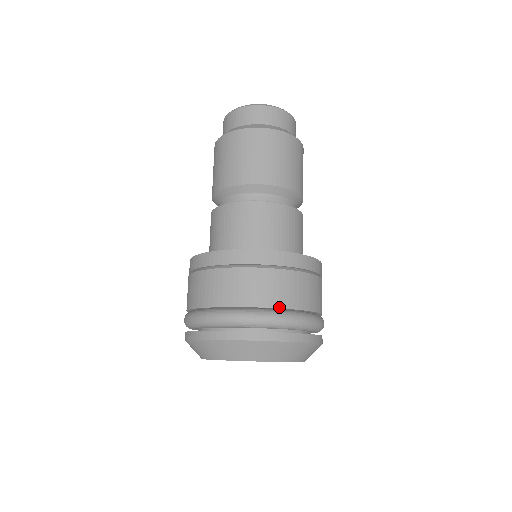
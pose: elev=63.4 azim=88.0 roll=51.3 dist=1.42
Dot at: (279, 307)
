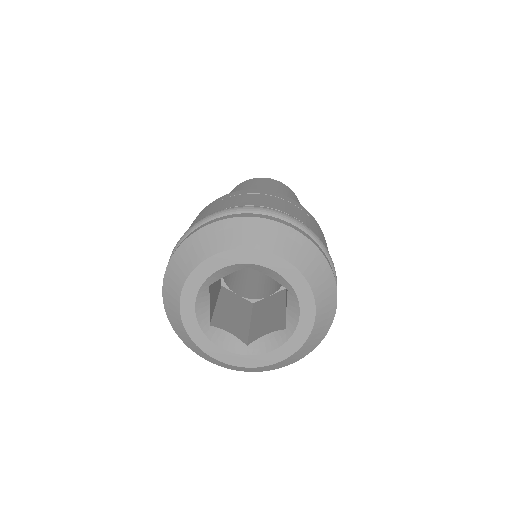
Dot at: occluded
